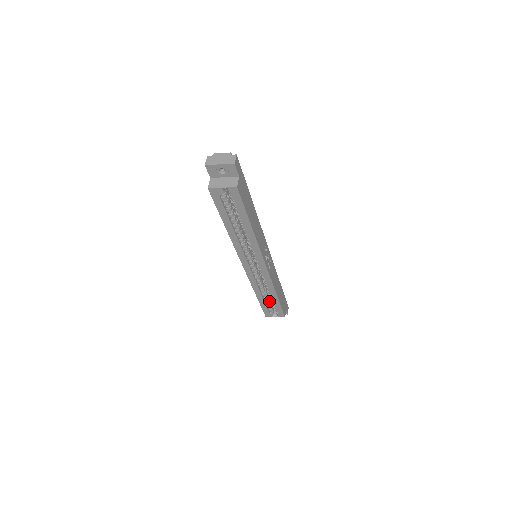
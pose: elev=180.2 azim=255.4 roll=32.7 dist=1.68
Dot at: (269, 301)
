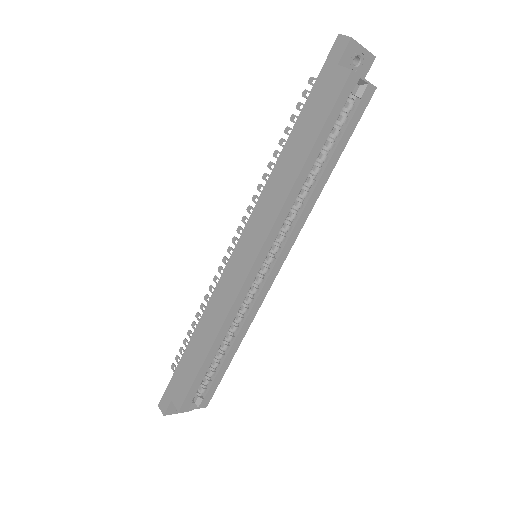
Dot at: occluded
